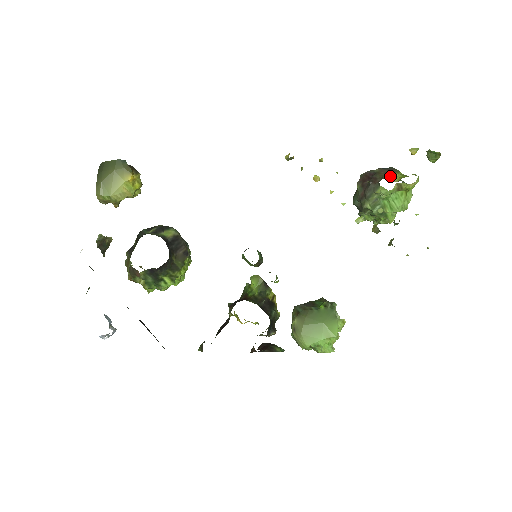
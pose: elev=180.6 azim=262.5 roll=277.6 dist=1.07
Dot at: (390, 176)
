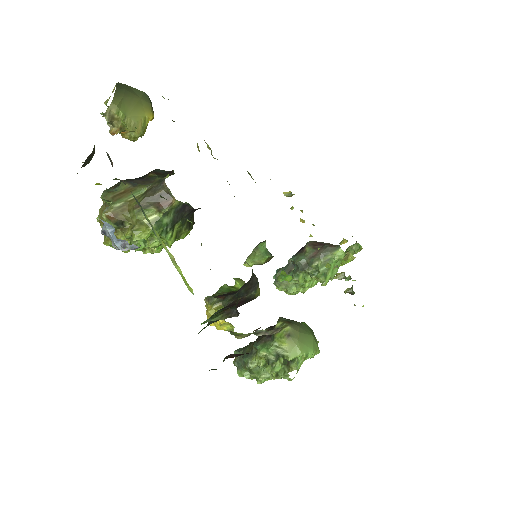
Dot at: occluded
